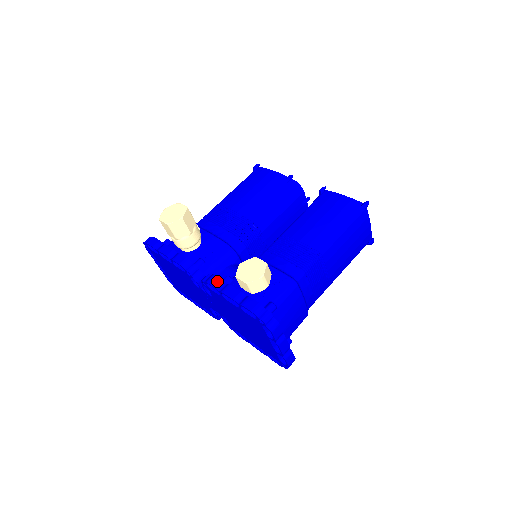
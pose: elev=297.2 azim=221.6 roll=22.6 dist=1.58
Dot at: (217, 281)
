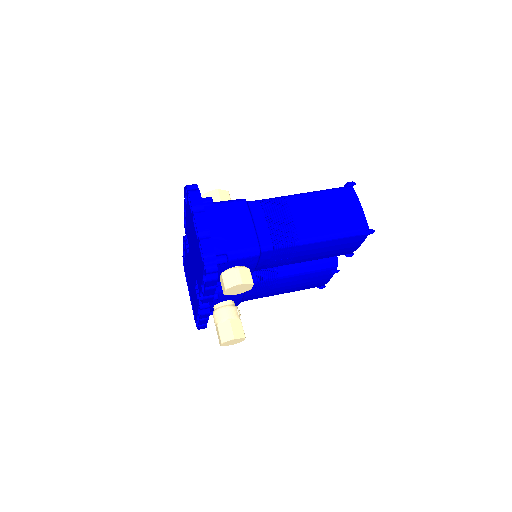
Dot at: occluded
